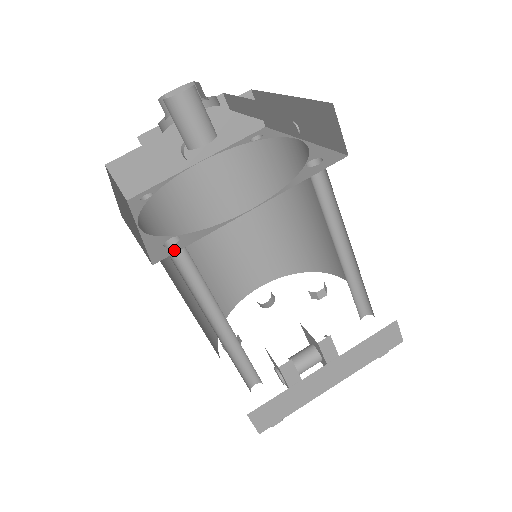
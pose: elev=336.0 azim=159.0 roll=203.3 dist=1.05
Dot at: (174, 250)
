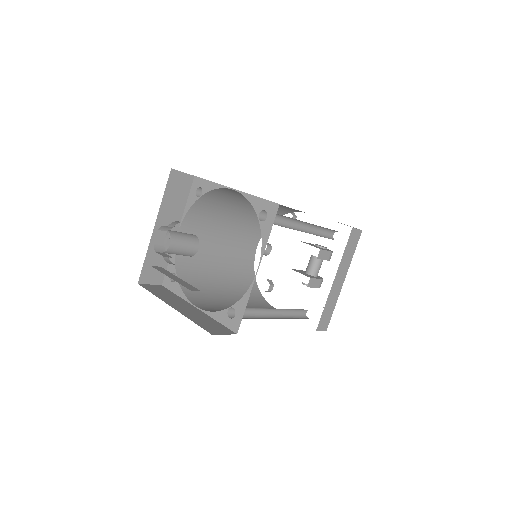
Dot at: (239, 319)
